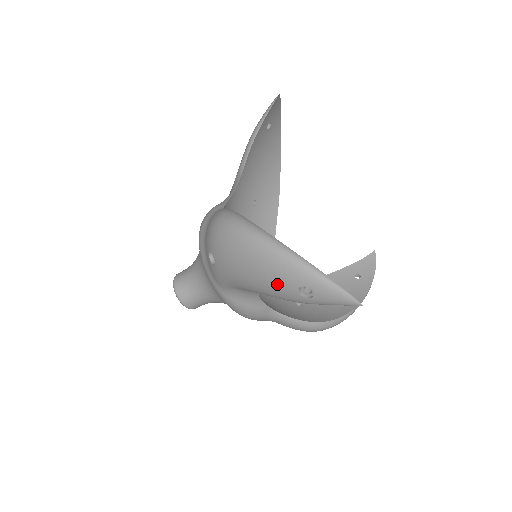
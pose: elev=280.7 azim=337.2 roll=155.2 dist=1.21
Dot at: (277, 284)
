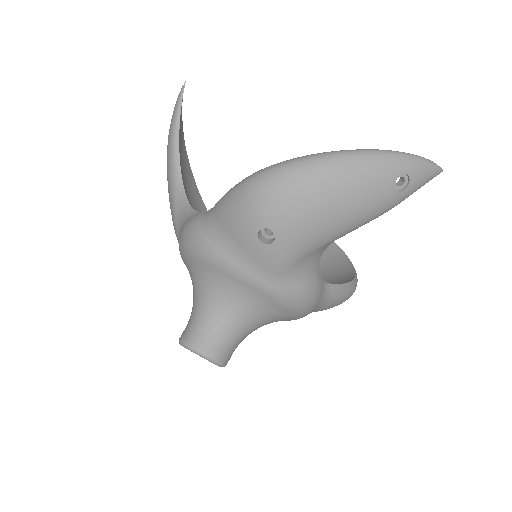
Dot at: (371, 194)
